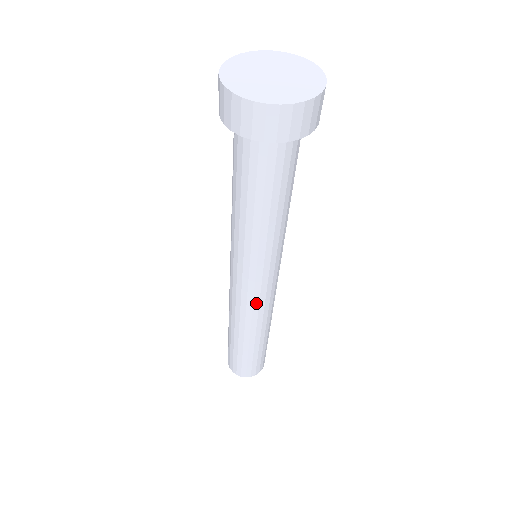
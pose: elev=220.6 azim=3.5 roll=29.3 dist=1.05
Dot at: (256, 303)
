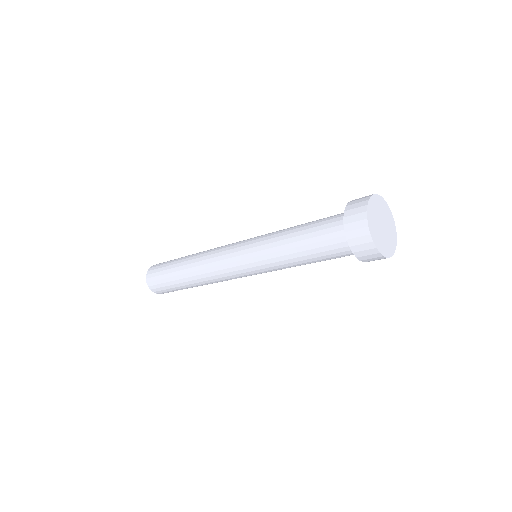
Dot at: occluded
